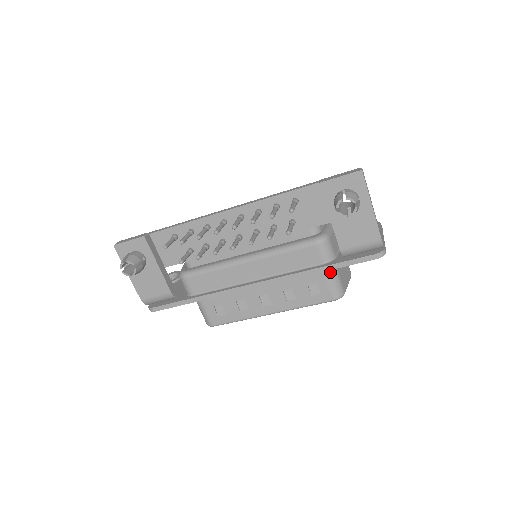
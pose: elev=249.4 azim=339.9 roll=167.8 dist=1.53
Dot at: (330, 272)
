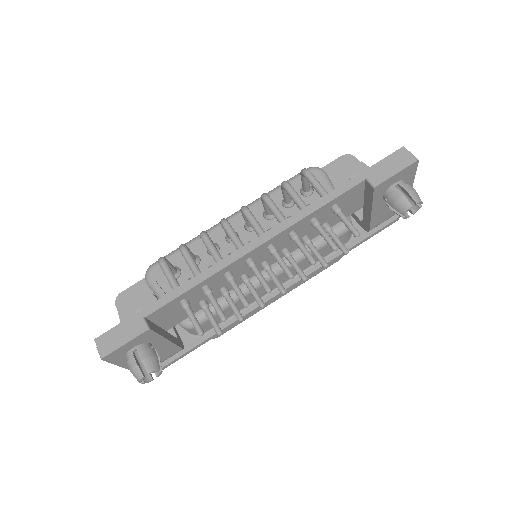
Dot at: occluded
